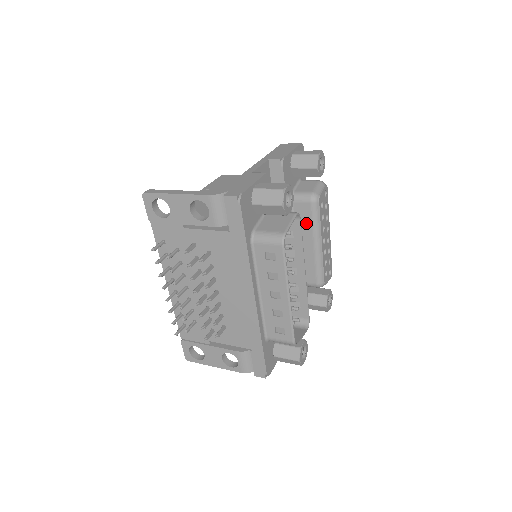
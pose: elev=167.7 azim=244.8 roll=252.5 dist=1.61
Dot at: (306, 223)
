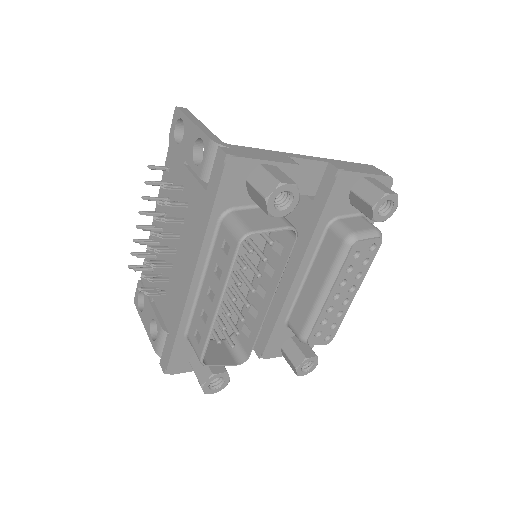
Dot at: (327, 261)
